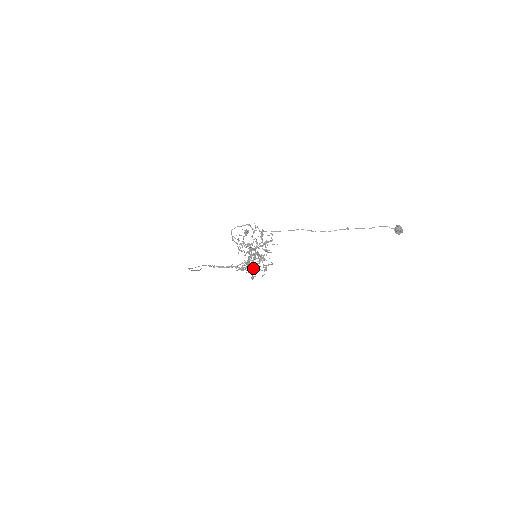
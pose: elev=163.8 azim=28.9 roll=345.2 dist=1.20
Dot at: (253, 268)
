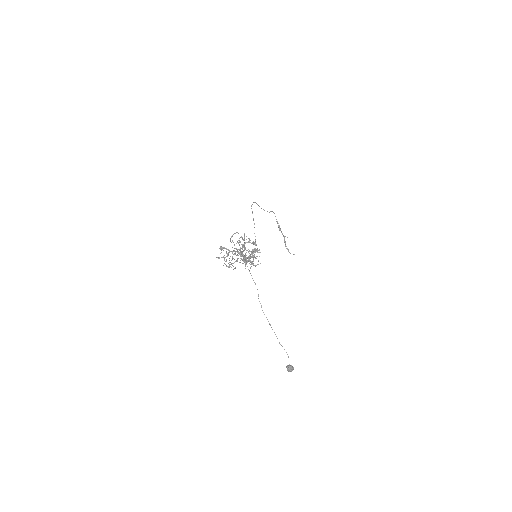
Dot at: occluded
